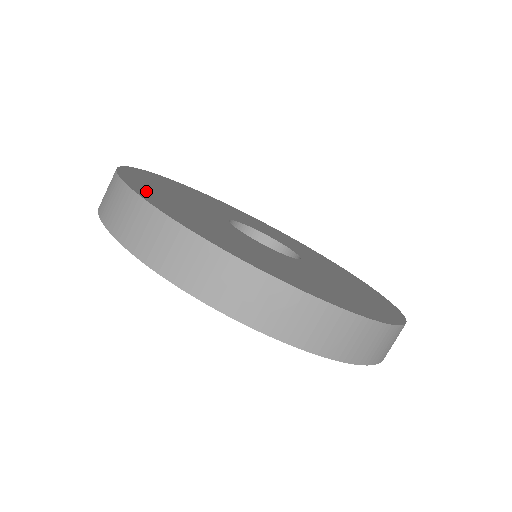
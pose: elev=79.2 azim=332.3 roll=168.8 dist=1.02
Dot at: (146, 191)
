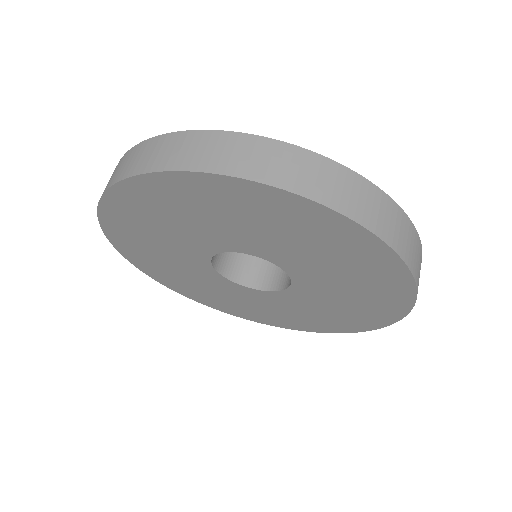
Dot at: occluded
